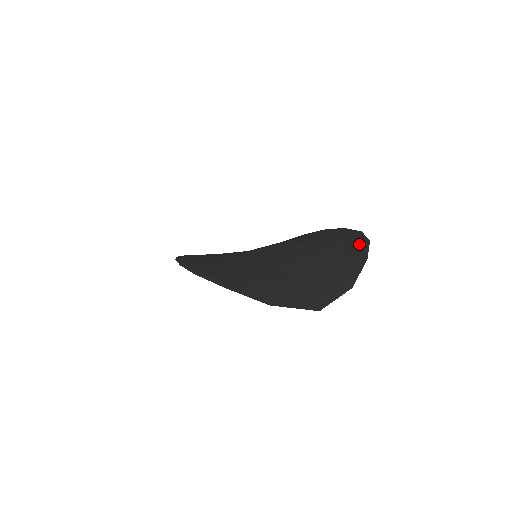
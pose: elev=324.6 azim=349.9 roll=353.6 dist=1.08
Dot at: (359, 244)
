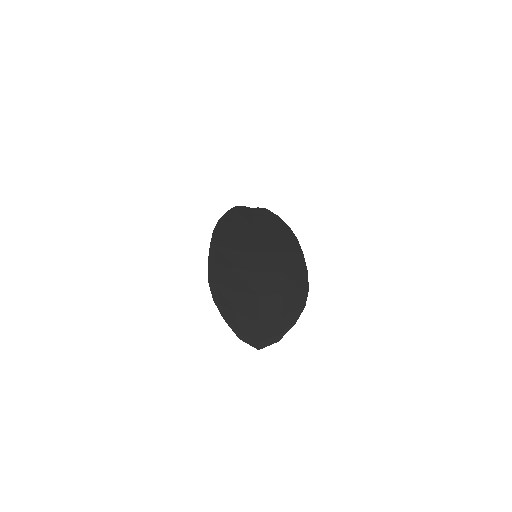
Dot at: (299, 306)
